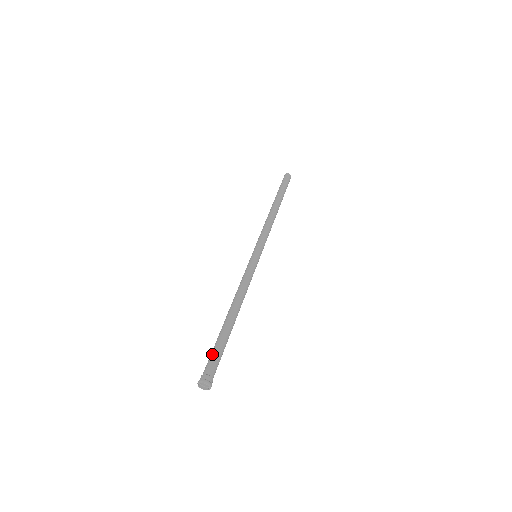
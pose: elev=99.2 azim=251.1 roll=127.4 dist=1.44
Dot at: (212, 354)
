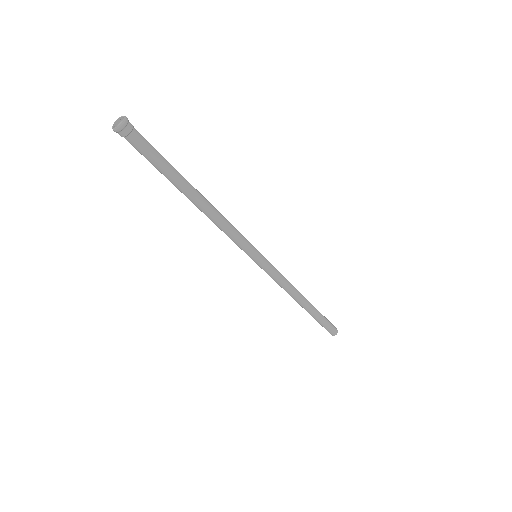
Dot at: (152, 147)
